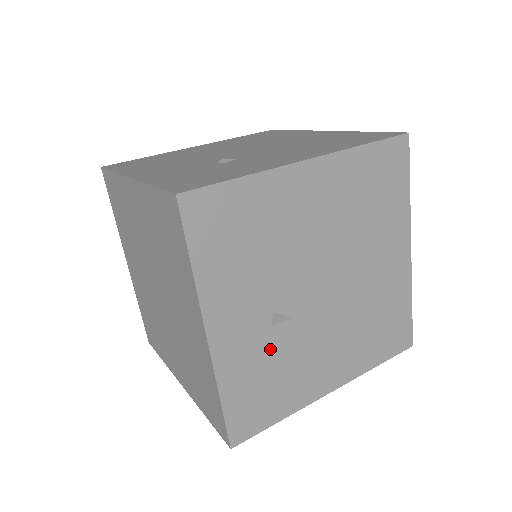
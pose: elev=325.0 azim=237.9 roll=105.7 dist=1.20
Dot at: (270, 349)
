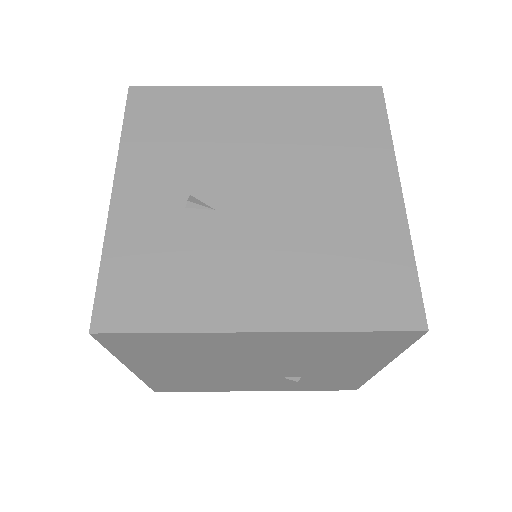
Dot at: (177, 232)
